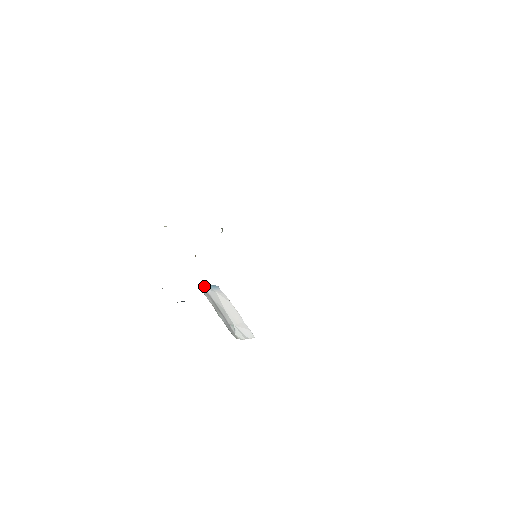
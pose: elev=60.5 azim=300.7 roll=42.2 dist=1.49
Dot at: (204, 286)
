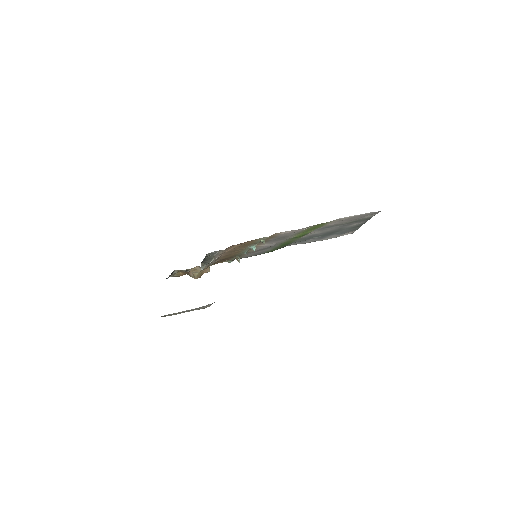
Dot at: occluded
